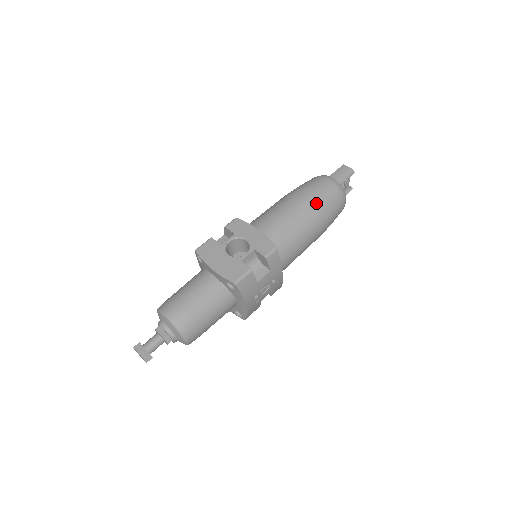
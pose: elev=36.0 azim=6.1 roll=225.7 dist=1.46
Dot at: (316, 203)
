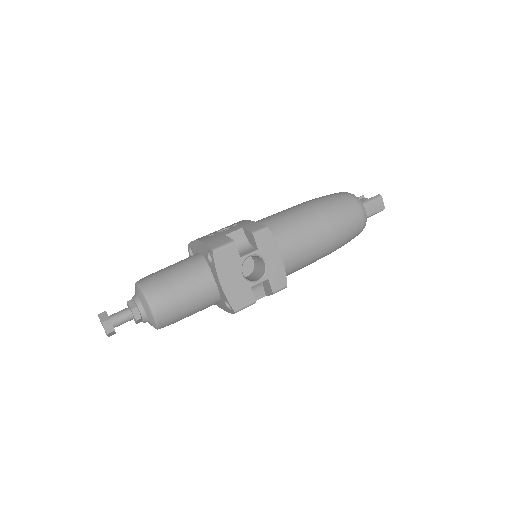
Dot at: (339, 240)
